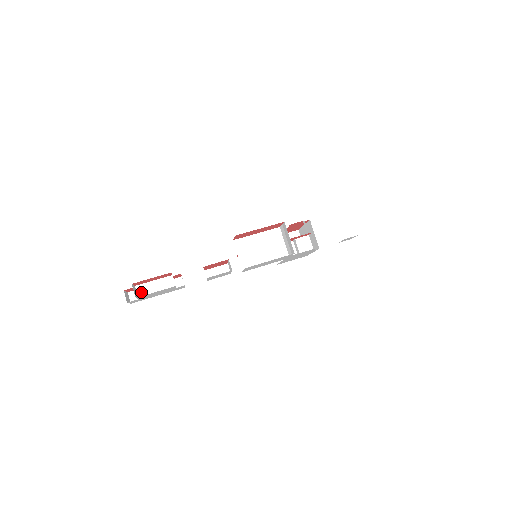
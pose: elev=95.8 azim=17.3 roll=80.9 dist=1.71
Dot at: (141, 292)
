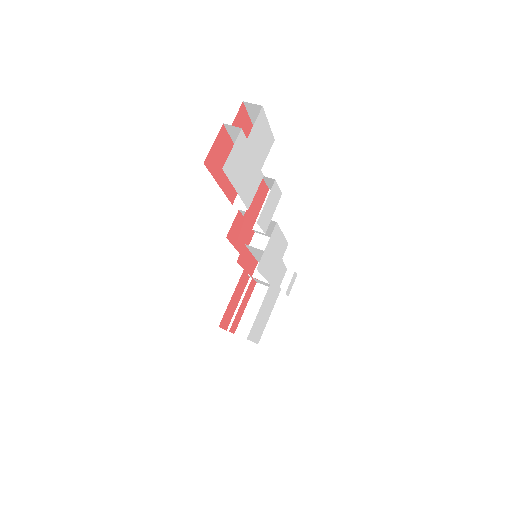
Dot at: occluded
